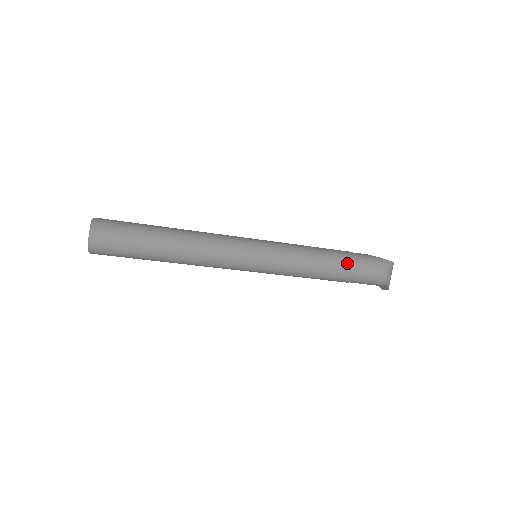
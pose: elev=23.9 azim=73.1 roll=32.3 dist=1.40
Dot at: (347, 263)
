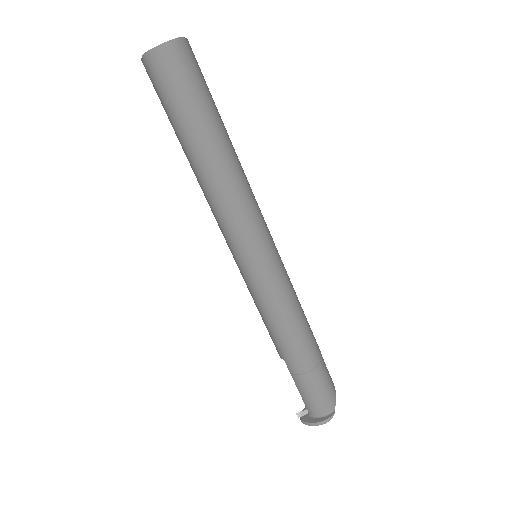
Dot at: occluded
